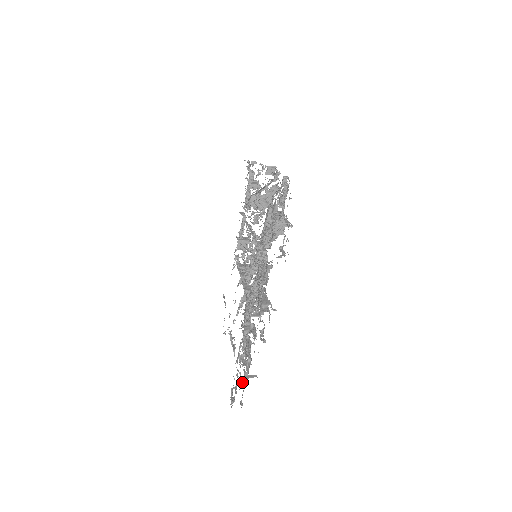
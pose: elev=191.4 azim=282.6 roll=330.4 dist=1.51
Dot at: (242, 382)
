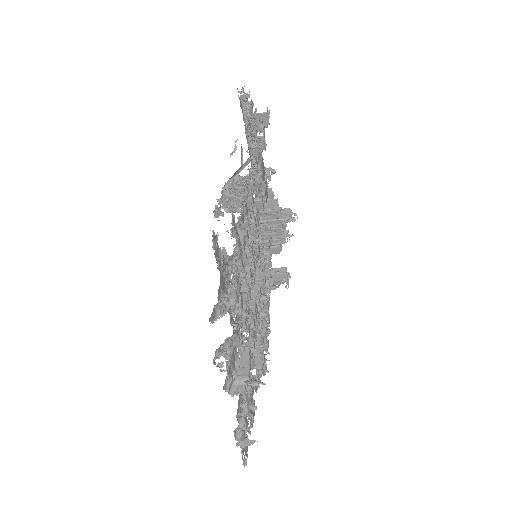
Dot at: occluded
